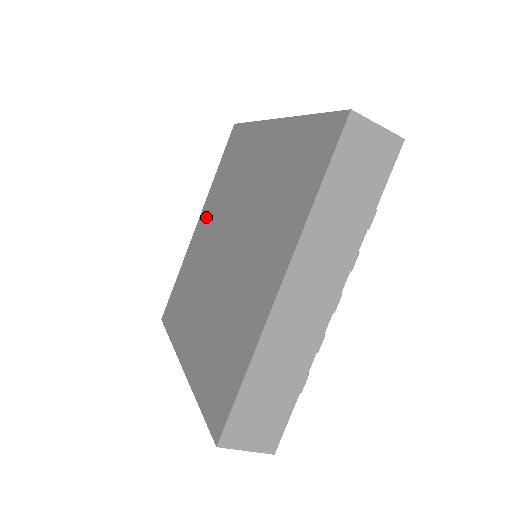
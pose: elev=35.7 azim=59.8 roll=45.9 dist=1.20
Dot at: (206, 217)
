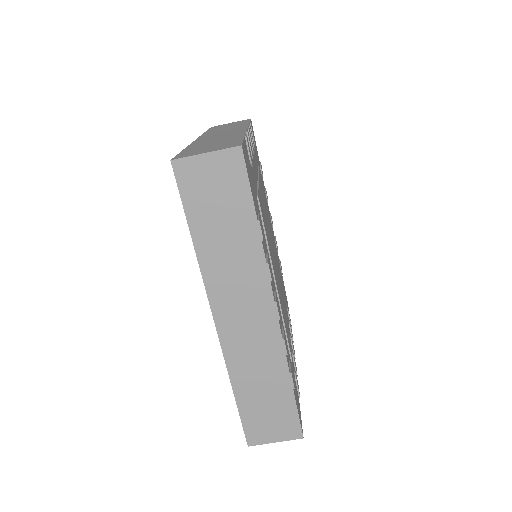
Dot at: occluded
